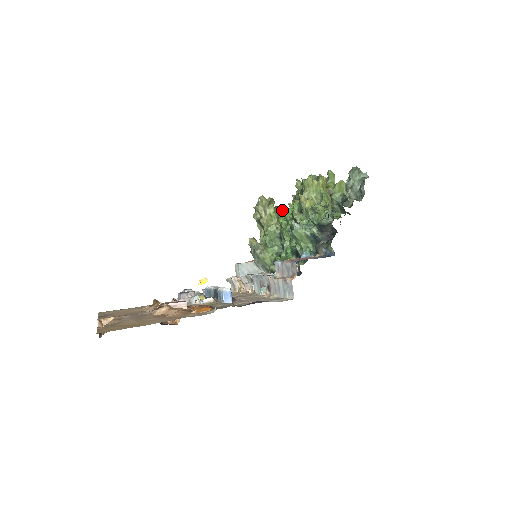
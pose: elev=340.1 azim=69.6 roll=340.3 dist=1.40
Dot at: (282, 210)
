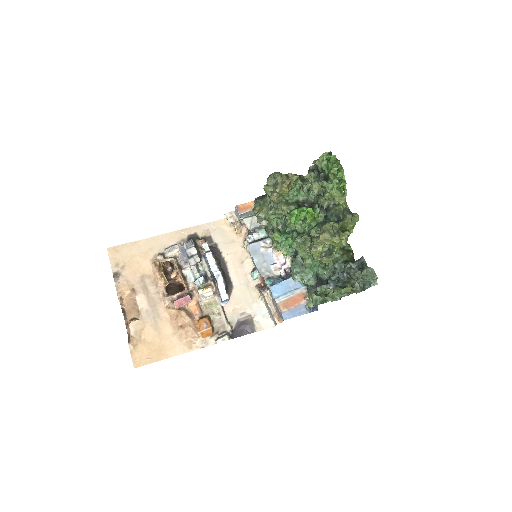
Dot at: (297, 179)
